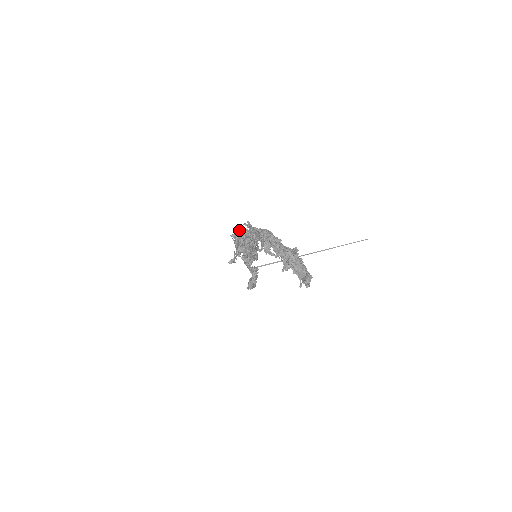
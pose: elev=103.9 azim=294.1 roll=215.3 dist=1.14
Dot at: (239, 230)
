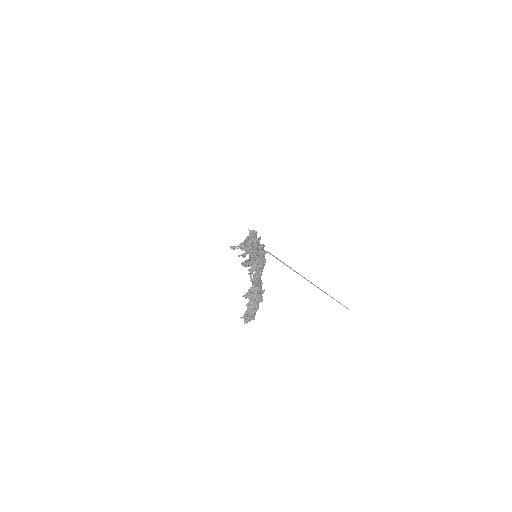
Dot at: (254, 234)
